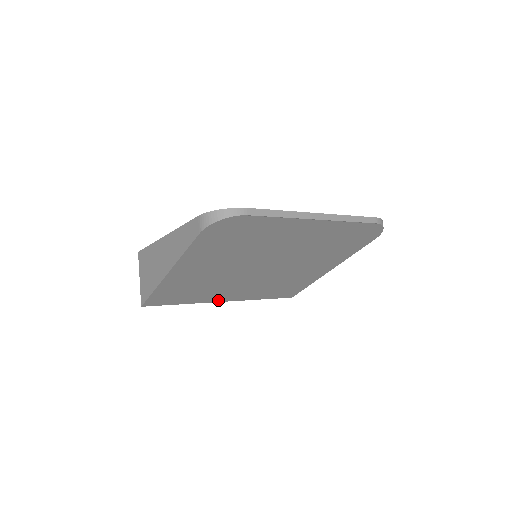
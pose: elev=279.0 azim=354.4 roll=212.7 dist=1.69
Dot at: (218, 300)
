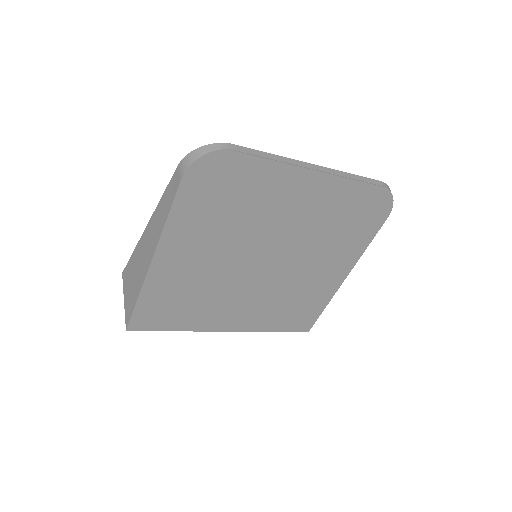
Dot at: (220, 328)
